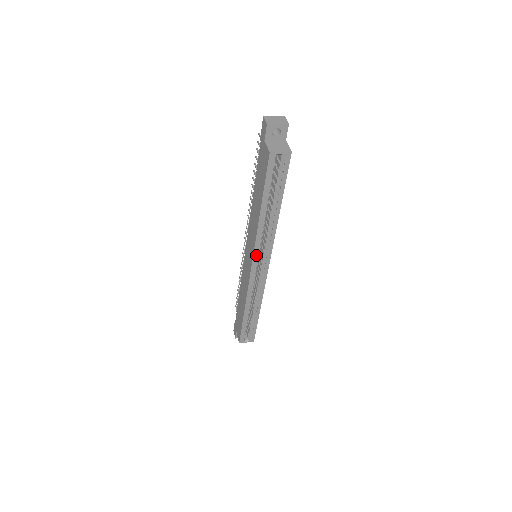
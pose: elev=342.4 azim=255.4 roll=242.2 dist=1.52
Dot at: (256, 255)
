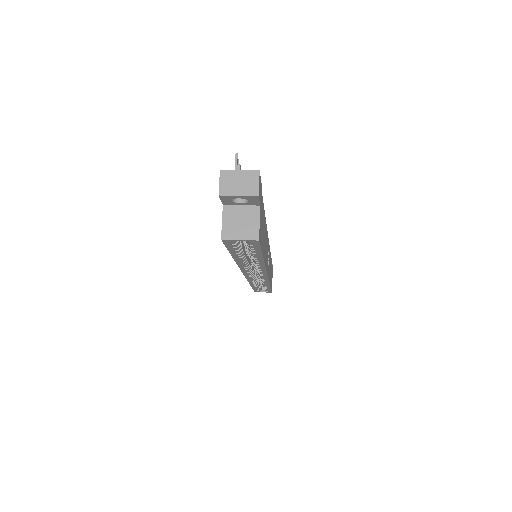
Dot at: (246, 272)
